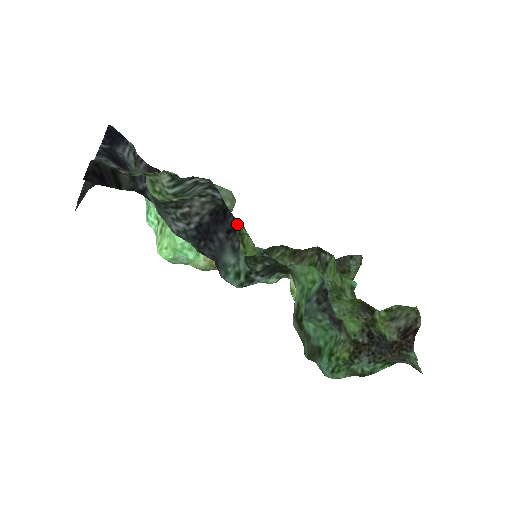
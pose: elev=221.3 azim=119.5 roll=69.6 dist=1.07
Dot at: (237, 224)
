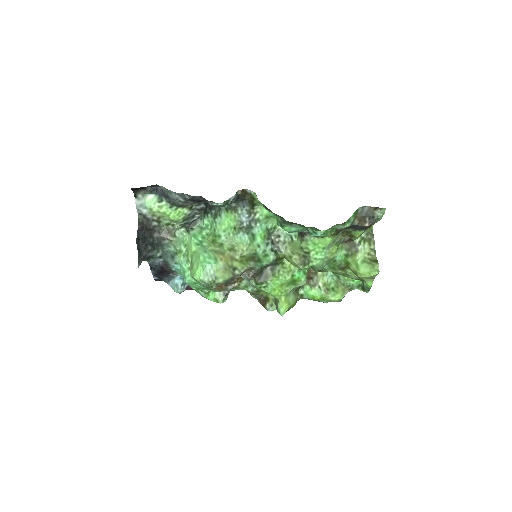
Dot at: (256, 295)
